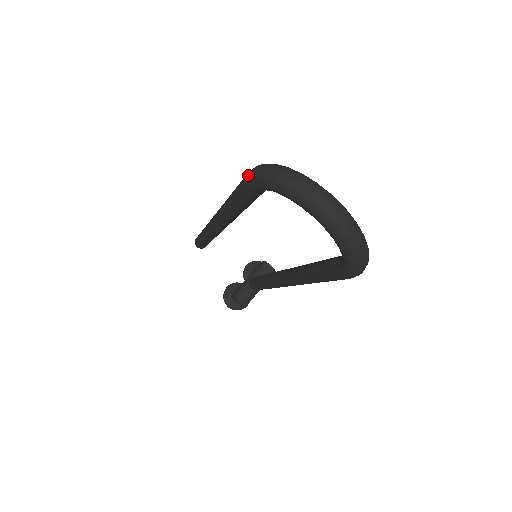
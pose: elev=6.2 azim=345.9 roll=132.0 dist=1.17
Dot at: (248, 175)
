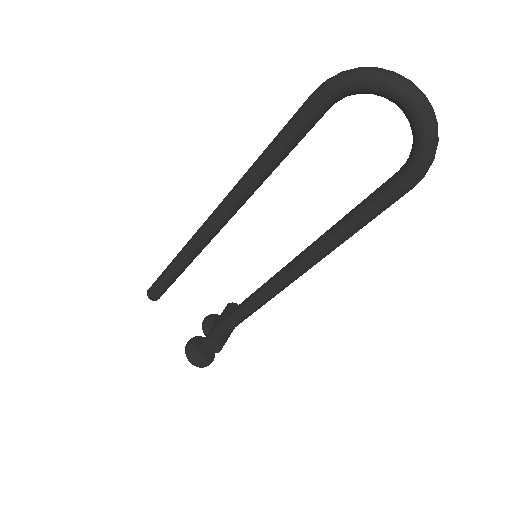
Dot at: (316, 91)
